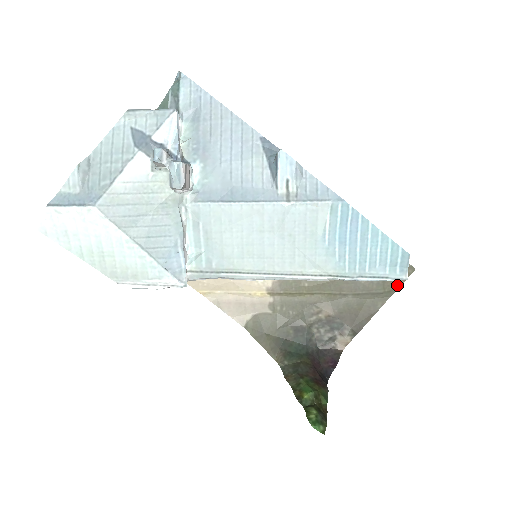
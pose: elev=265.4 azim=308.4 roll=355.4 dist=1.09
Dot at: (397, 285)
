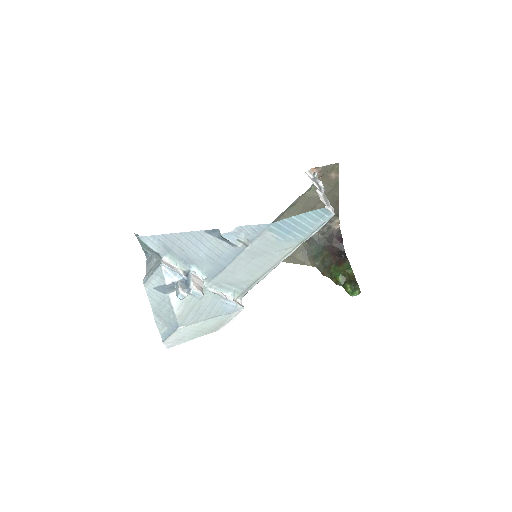
Dot at: (336, 178)
